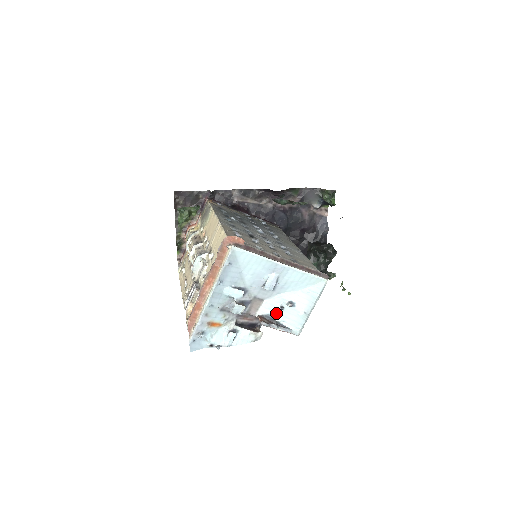
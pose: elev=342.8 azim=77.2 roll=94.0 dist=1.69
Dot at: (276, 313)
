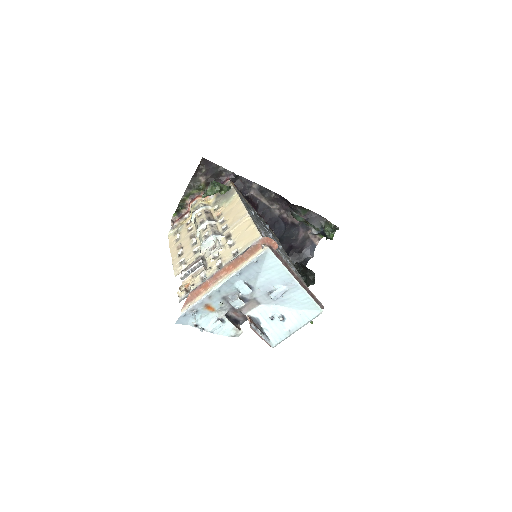
Dot at: (265, 320)
